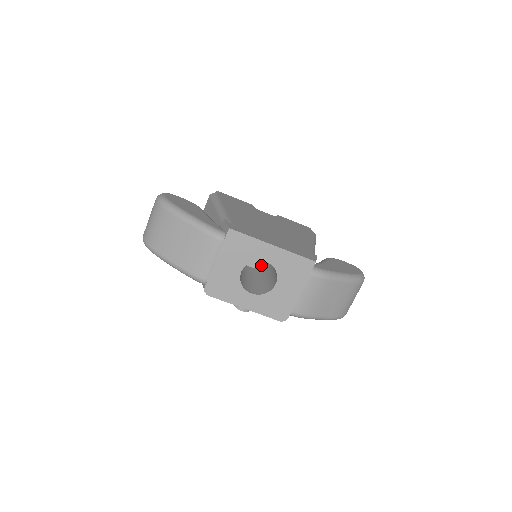
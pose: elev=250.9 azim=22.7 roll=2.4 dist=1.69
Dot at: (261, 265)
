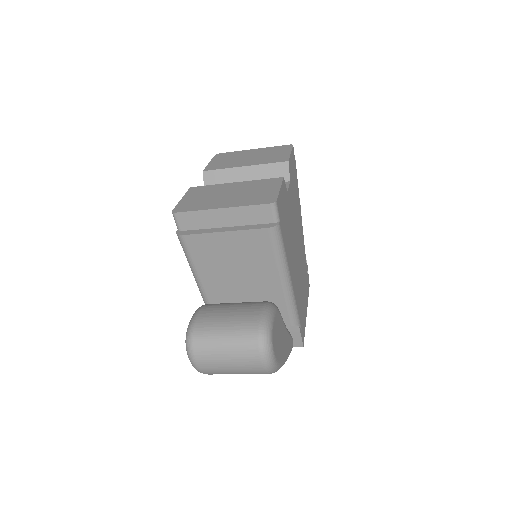
Dot at: occluded
